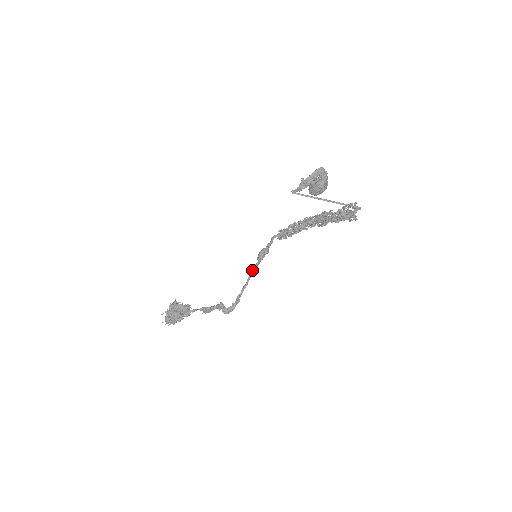
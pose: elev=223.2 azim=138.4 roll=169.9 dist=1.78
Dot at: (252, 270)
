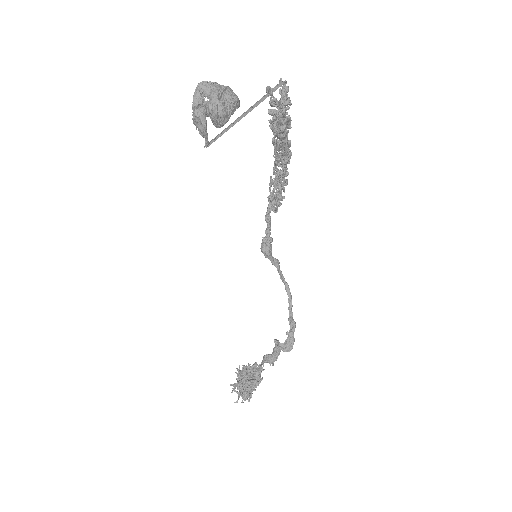
Dot at: occluded
